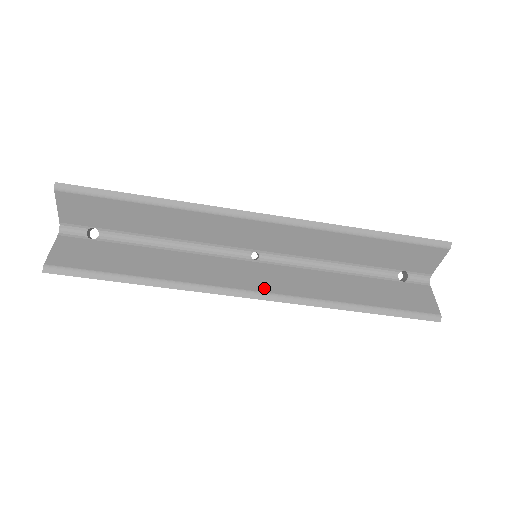
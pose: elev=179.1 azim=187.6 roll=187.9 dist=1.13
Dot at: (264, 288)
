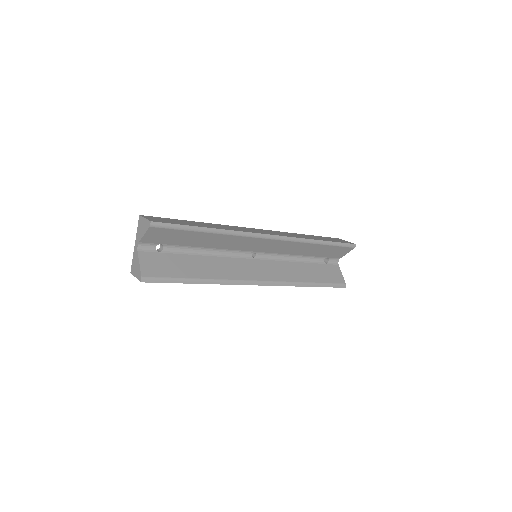
Dot at: (264, 278)
